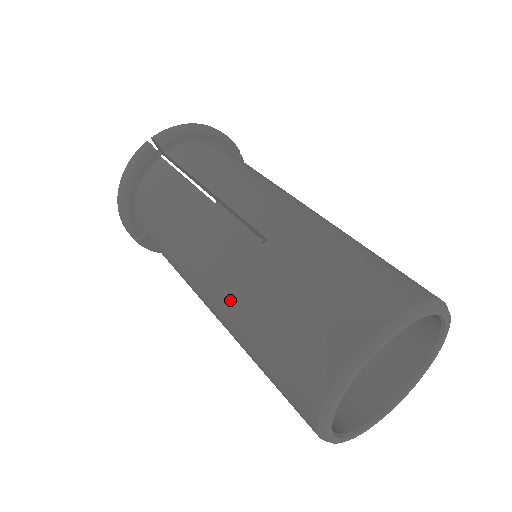
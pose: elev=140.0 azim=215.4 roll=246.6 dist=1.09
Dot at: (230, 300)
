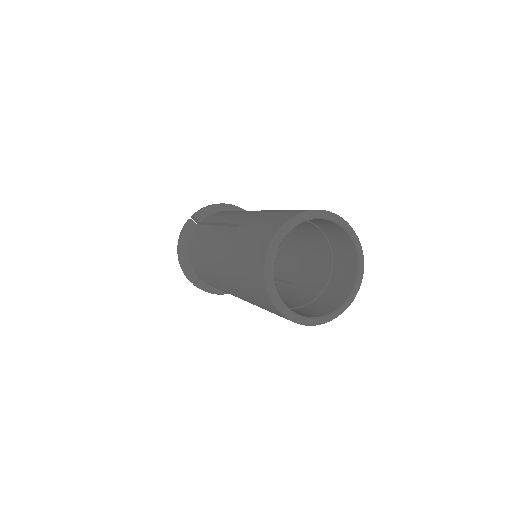
Dot at: (227, 265)
